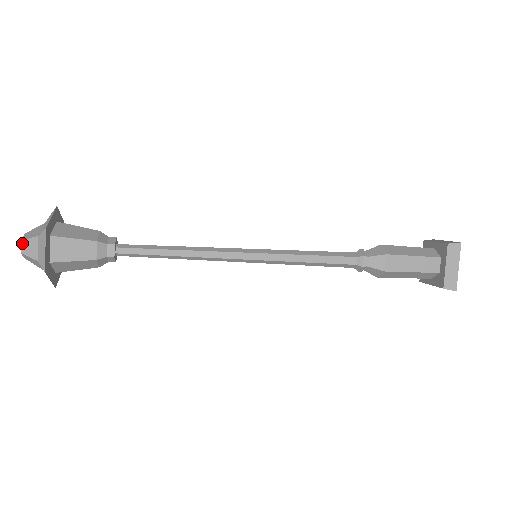
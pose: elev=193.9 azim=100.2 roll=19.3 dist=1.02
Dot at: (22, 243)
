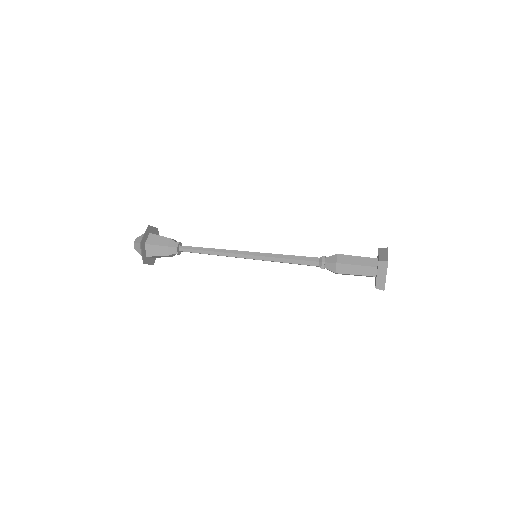
Dot at: (134, 245)
